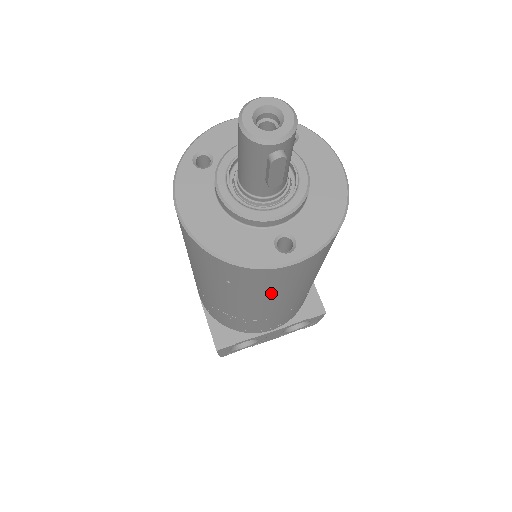
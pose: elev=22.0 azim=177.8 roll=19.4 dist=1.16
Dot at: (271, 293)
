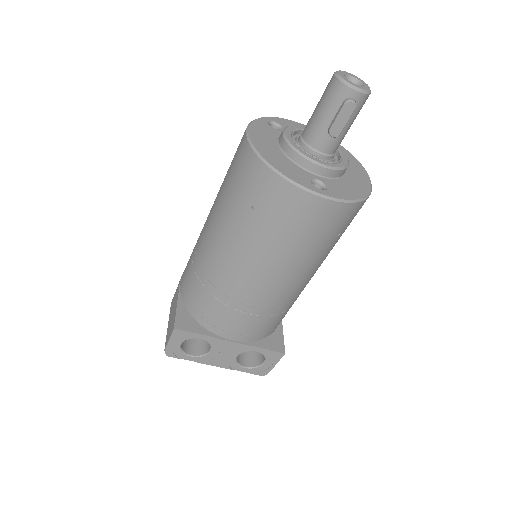
Dot at: (278, 242)
